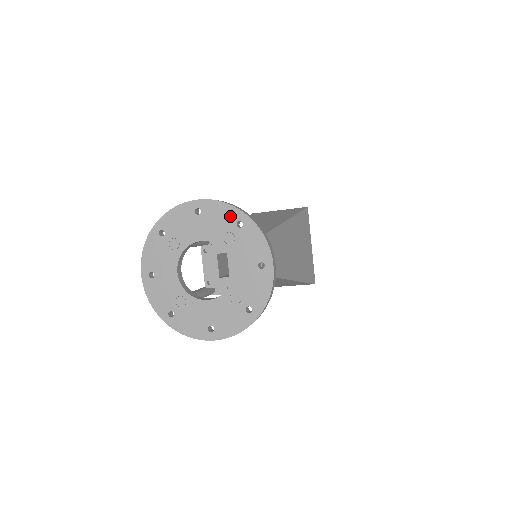
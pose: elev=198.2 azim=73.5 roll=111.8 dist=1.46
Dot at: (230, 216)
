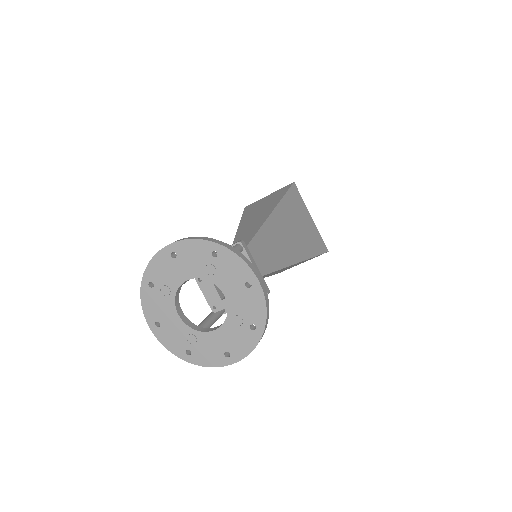
Dot at: (203, 250)
